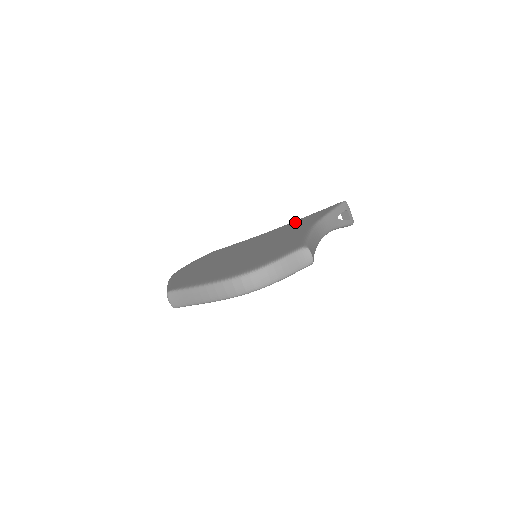
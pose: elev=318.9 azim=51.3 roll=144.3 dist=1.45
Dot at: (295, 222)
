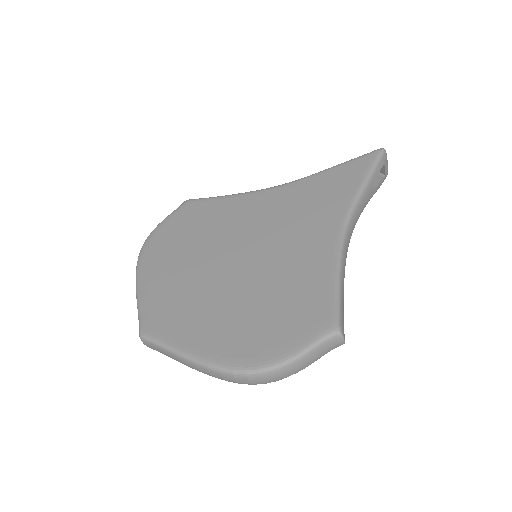
Dot at: (310, 185)
